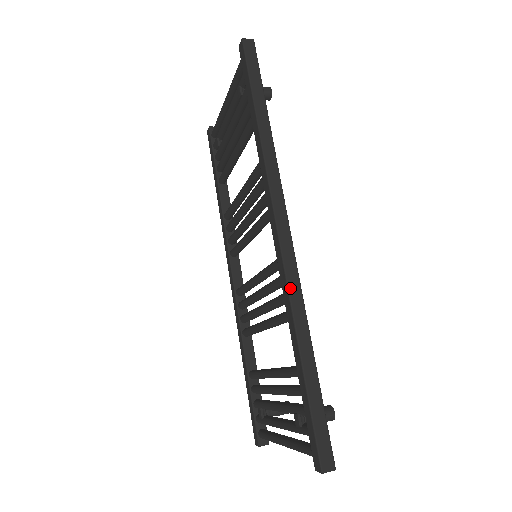
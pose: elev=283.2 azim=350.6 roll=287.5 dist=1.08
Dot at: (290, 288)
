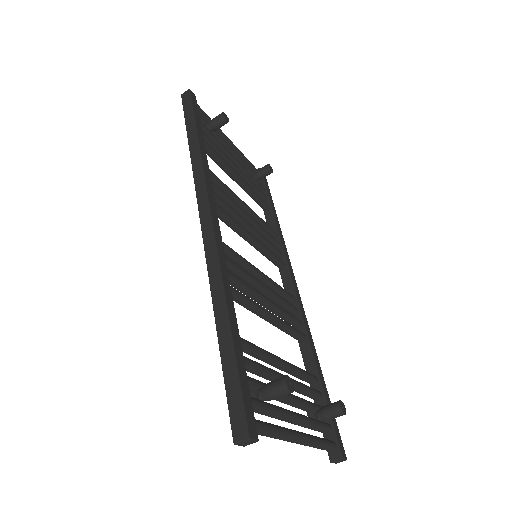
Dot at: (208, 264)
